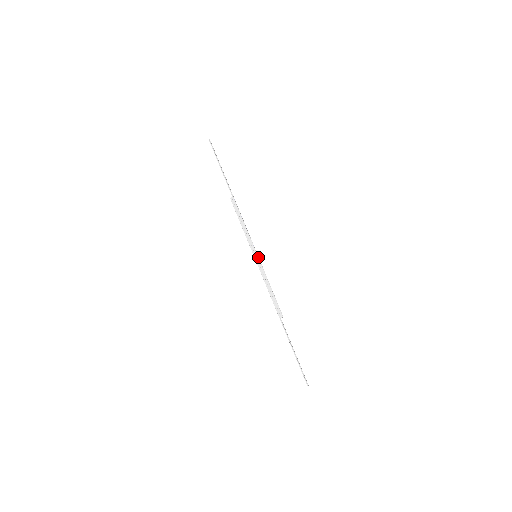
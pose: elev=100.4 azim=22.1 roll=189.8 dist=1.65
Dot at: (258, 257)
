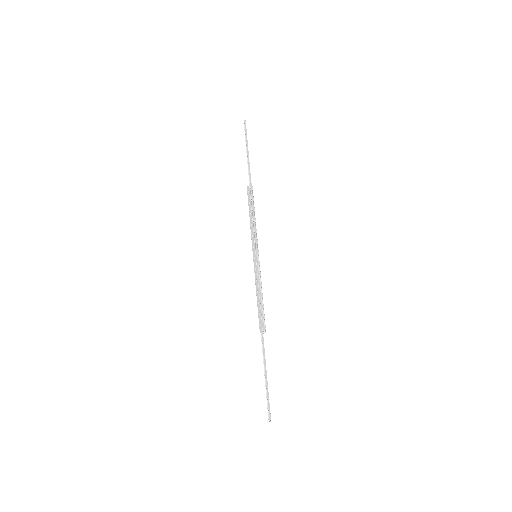
Dot at: (258, 257)
